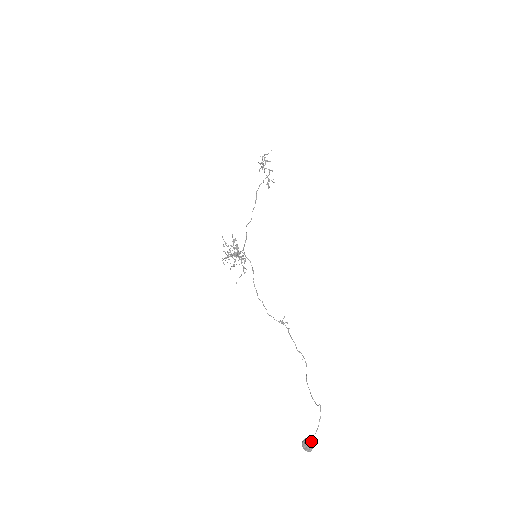
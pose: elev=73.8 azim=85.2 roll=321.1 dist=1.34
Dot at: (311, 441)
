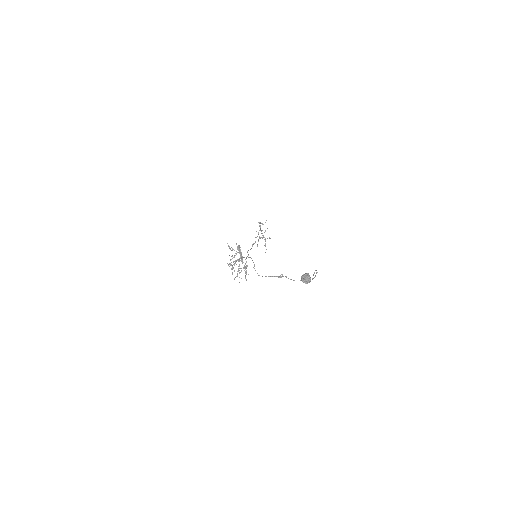
Dot at: (309, 277)
